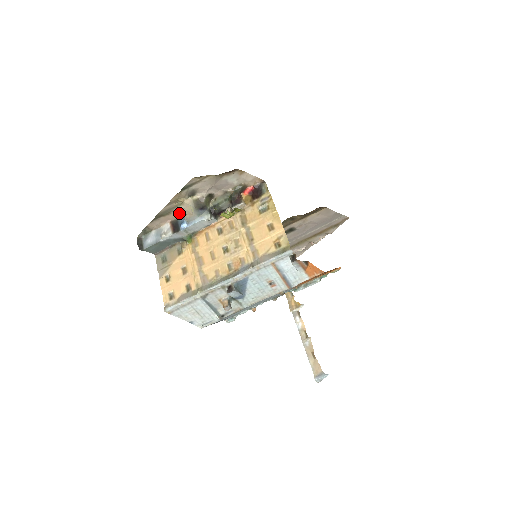
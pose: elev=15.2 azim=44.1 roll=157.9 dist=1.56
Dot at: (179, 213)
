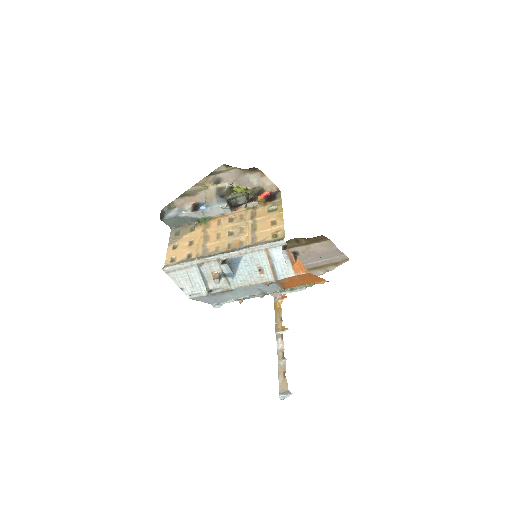
Dot at: (202, 197)
